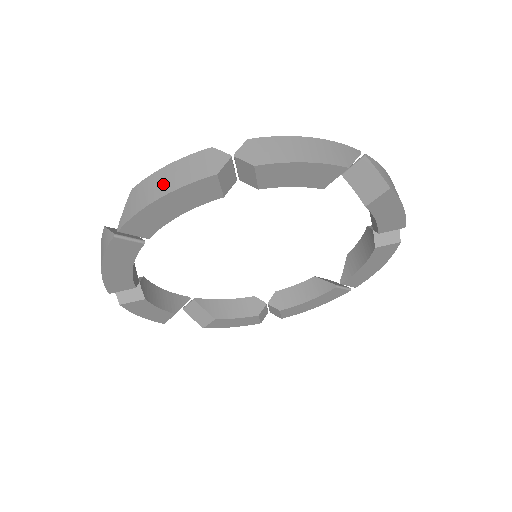
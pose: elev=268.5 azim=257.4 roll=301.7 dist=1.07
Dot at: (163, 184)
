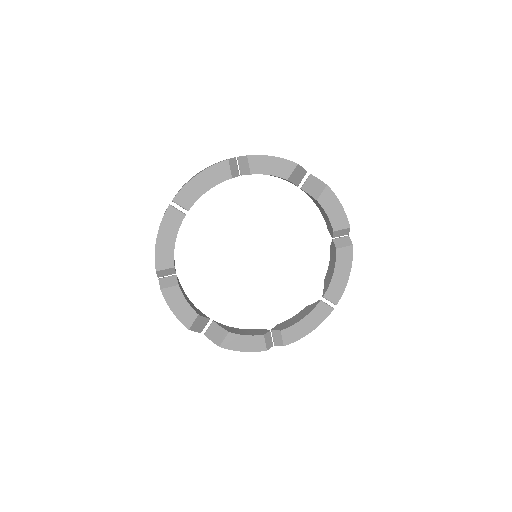
Dot at: occluded
